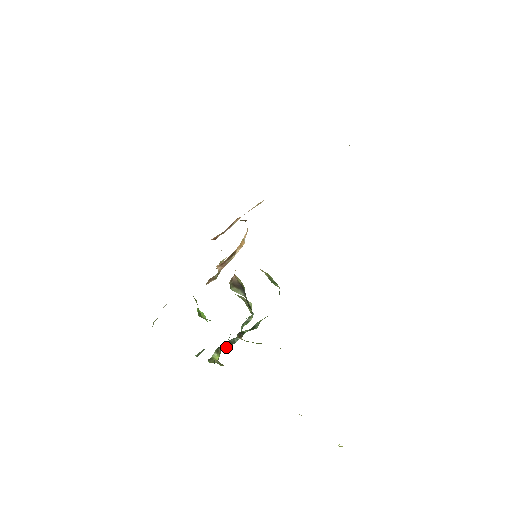
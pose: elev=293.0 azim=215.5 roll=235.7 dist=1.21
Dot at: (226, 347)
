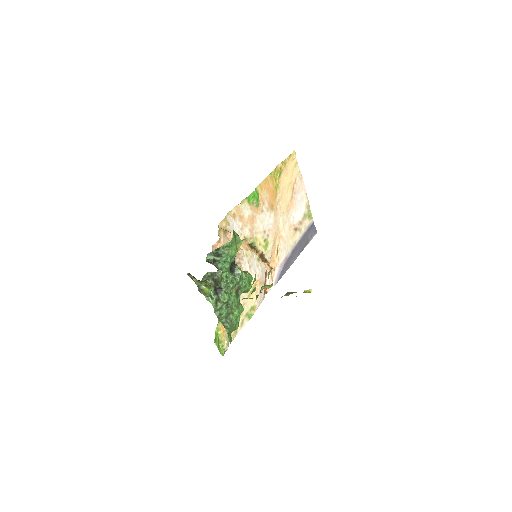
Dot at: (216, 285)
